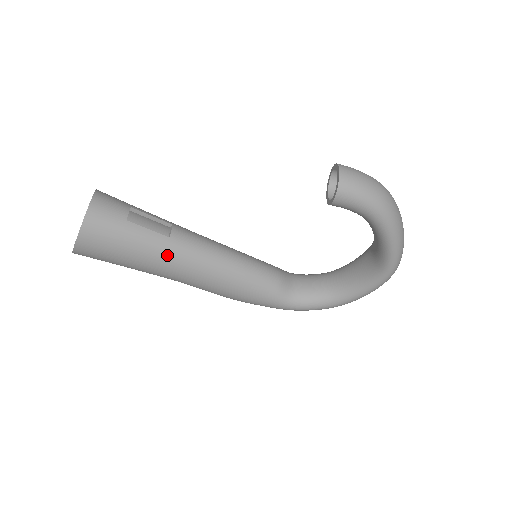
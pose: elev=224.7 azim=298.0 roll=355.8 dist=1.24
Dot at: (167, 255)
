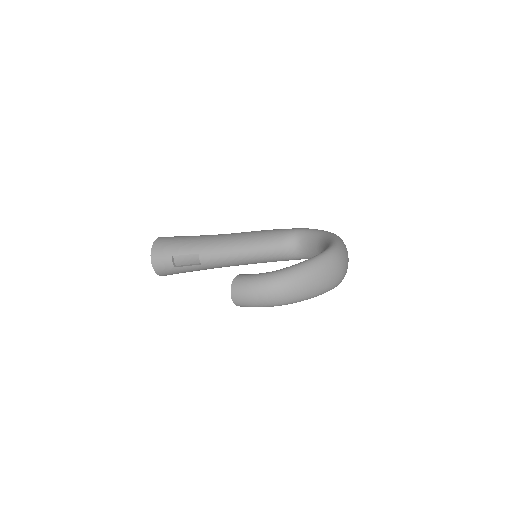
Dot at: occluded
